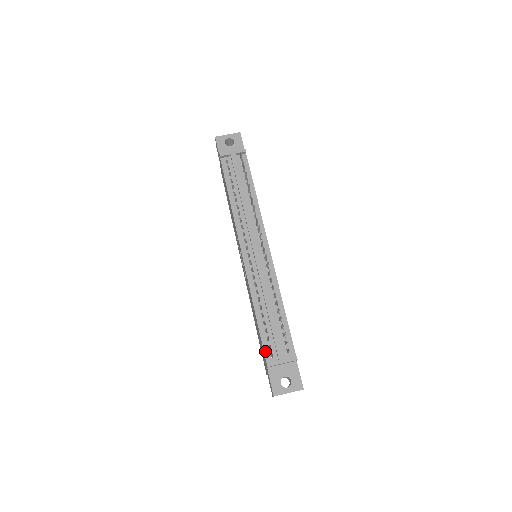
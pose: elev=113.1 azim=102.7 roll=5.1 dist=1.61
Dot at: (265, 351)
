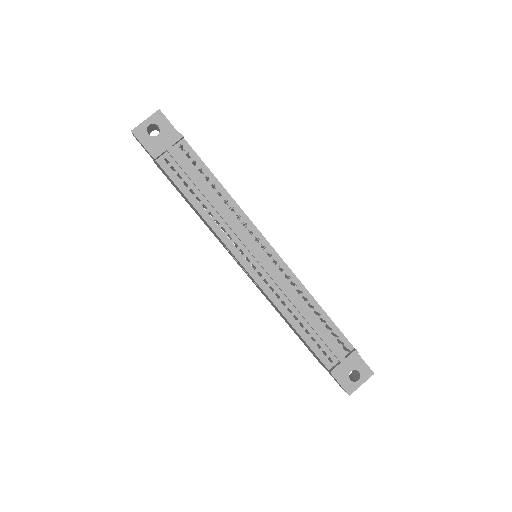
Dot at: (322, 360)
